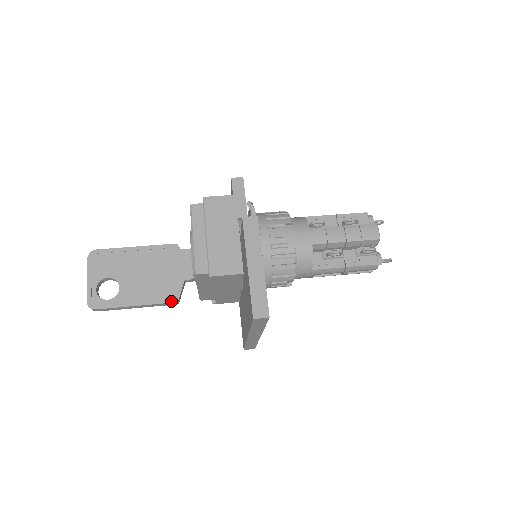
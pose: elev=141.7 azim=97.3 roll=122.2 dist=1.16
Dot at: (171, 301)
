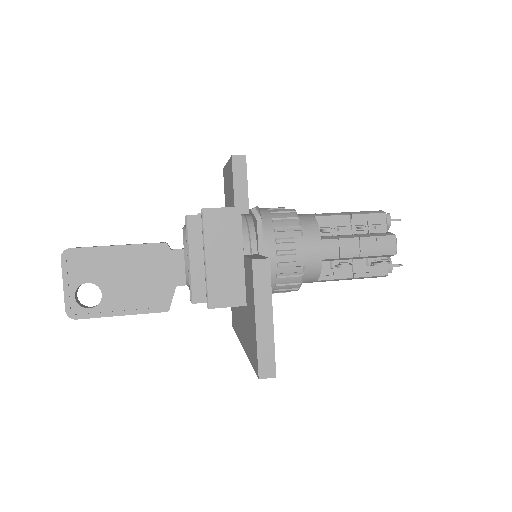
Dot at: (161, 310)
